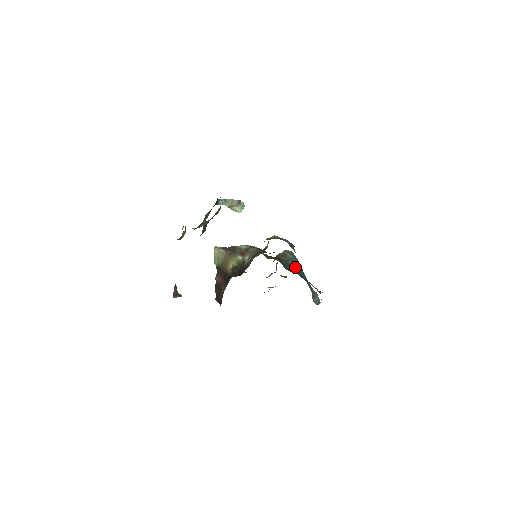
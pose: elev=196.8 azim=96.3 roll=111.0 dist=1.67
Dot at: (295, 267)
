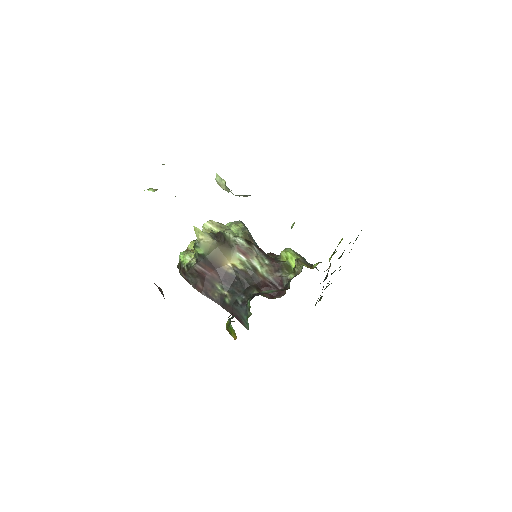
Dot at: occluded
